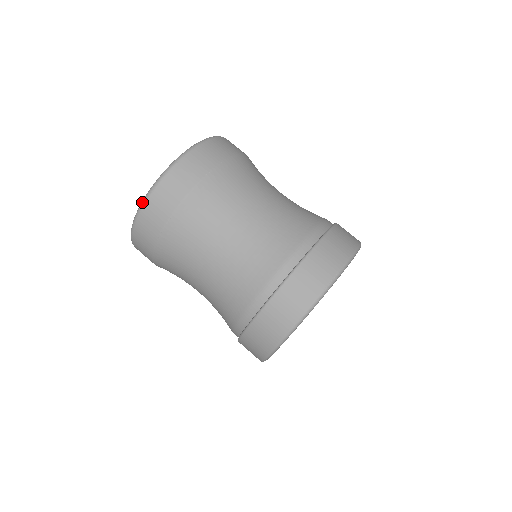
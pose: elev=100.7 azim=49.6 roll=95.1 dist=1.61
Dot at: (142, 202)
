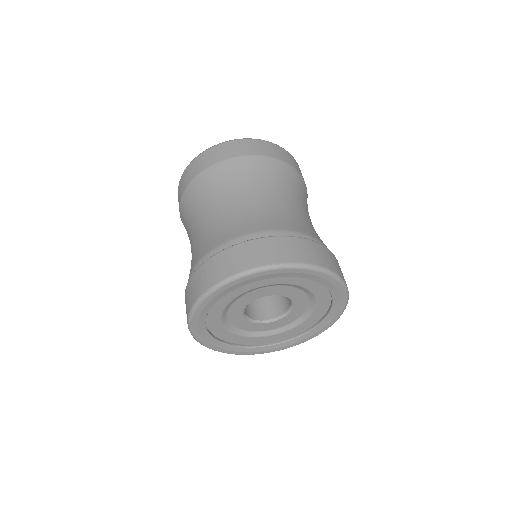
Dot at: occluded
